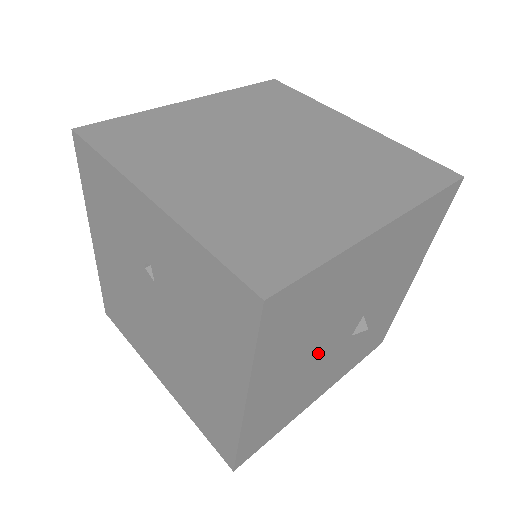
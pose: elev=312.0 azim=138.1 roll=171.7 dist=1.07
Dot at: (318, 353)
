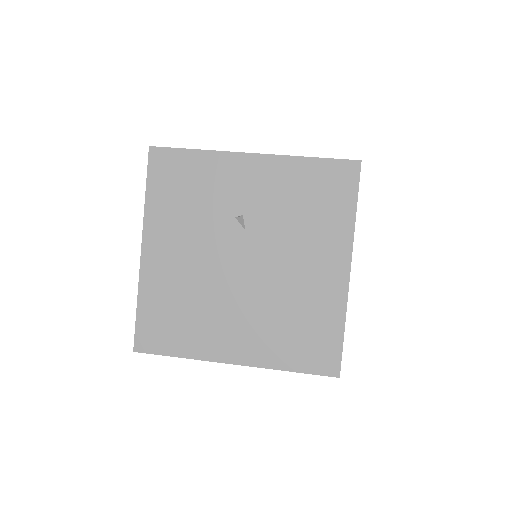
Dot at: occluded
